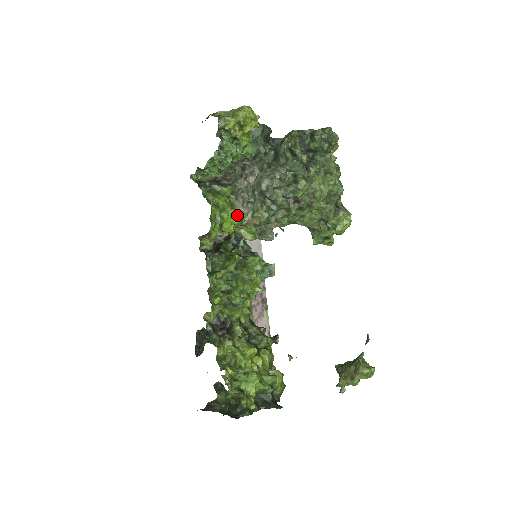
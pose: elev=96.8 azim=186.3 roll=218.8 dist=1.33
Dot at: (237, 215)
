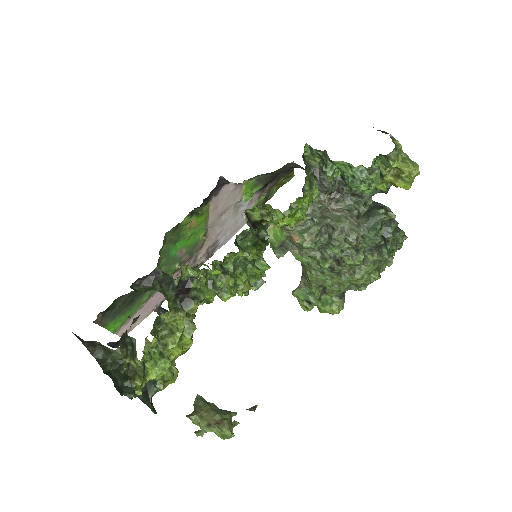
Dot at: (298, 220)
